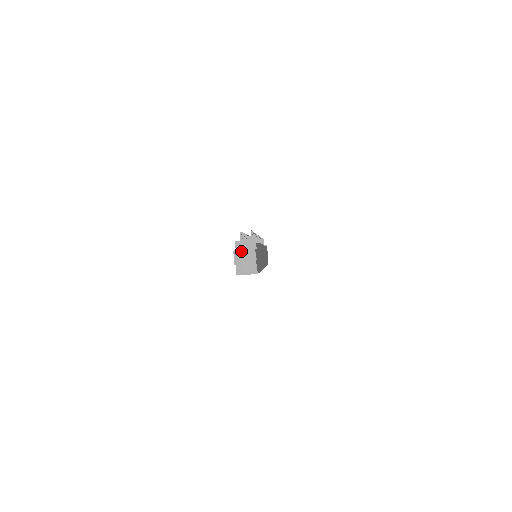
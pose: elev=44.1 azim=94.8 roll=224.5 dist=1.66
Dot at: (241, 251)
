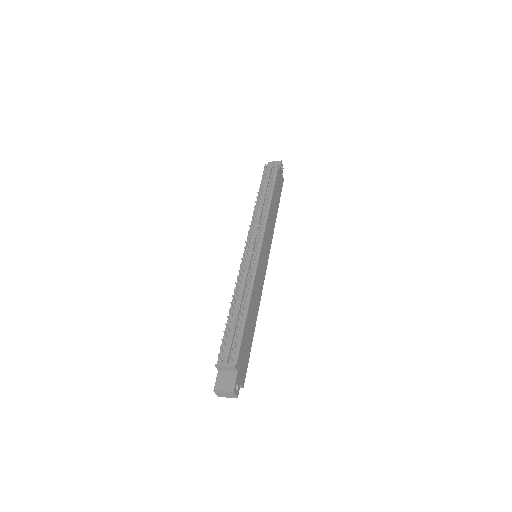
Dot at: (221, 392)
